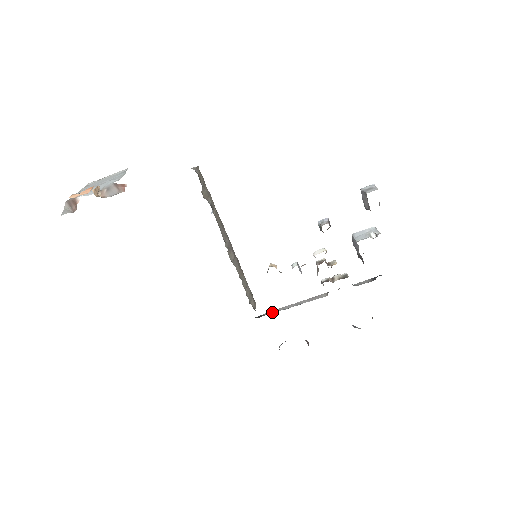
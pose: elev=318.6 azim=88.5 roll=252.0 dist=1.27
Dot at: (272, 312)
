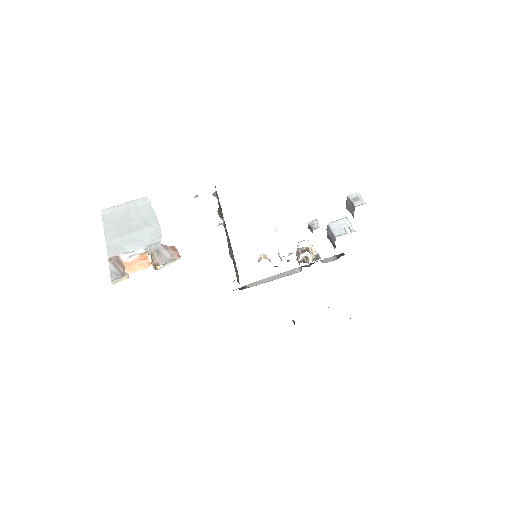
Dot at: (254, 284)
